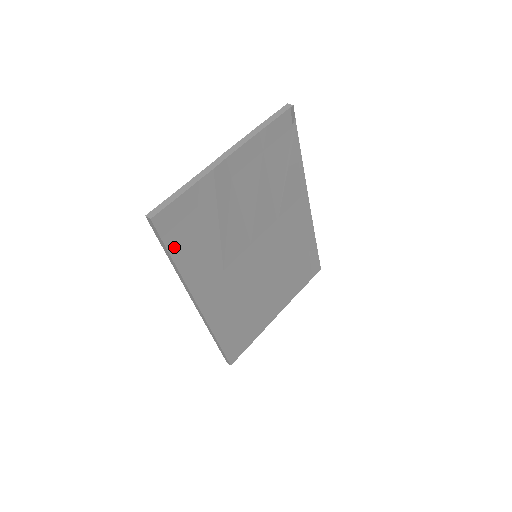
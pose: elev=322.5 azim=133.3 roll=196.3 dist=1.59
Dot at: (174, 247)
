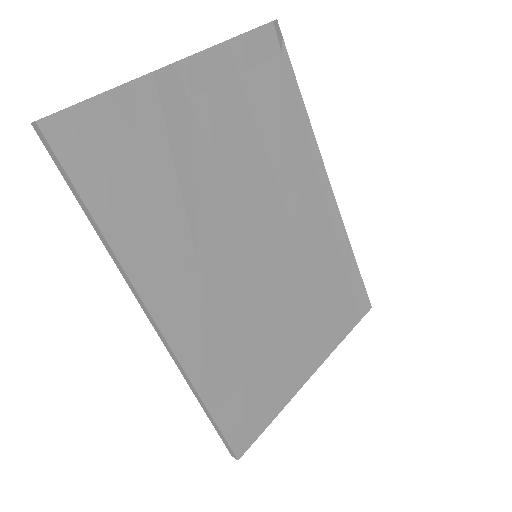
Dot at: (92, 191)
